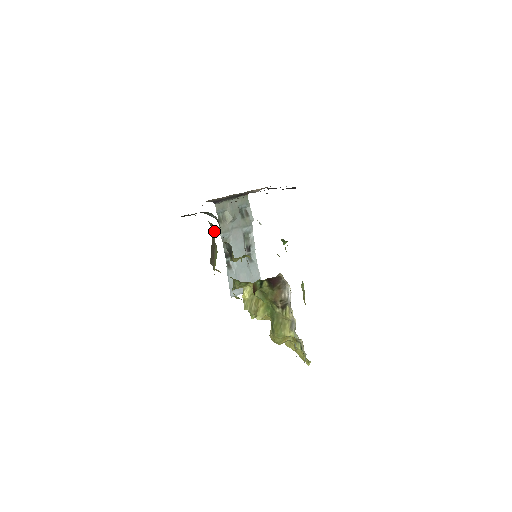
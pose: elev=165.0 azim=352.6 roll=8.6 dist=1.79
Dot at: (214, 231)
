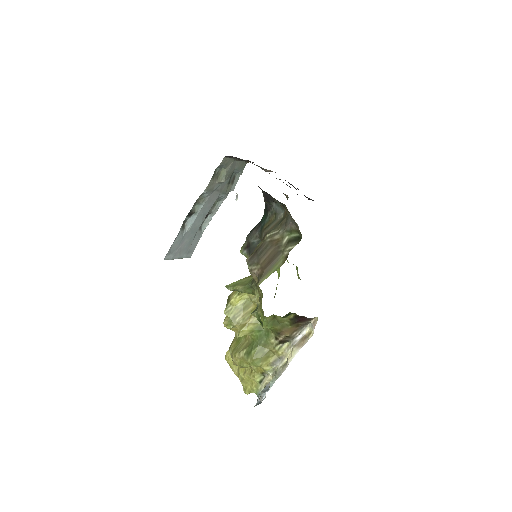
Dot at: (290, 238)
